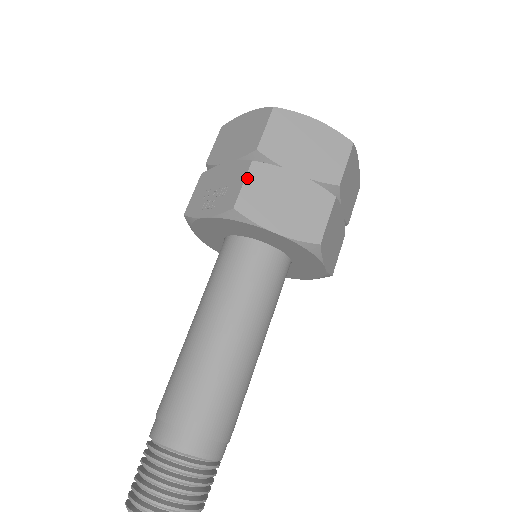
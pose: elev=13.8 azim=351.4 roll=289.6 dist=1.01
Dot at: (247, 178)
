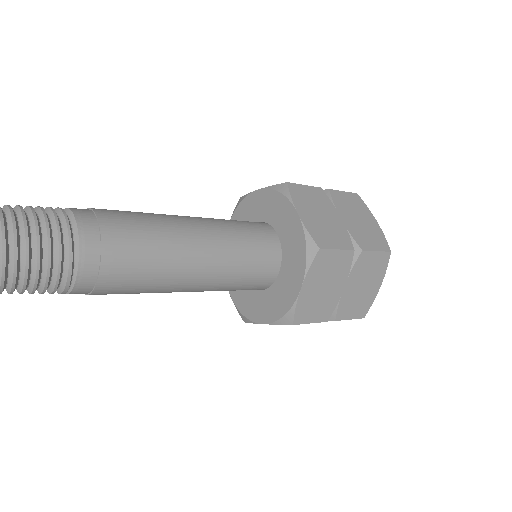
Dot at: (310, 187)
